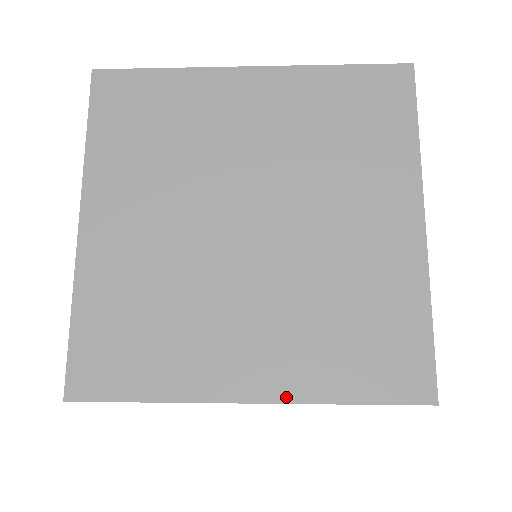
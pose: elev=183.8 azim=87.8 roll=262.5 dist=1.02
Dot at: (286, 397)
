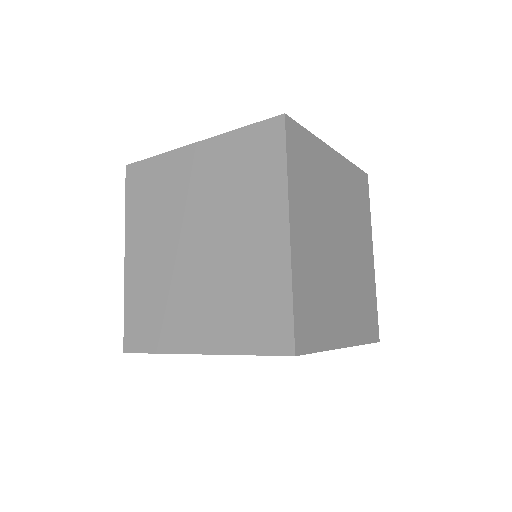
Dot at: (215, 351)
